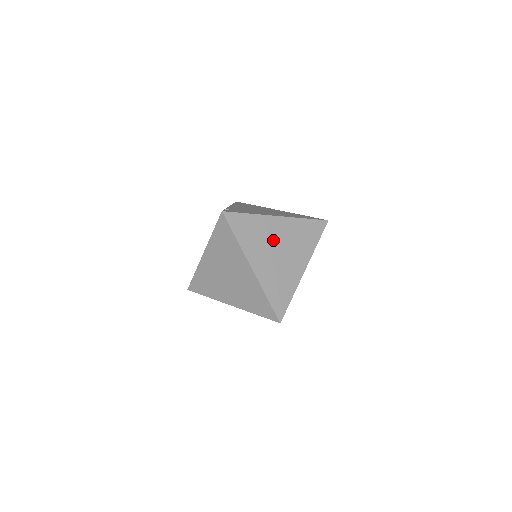
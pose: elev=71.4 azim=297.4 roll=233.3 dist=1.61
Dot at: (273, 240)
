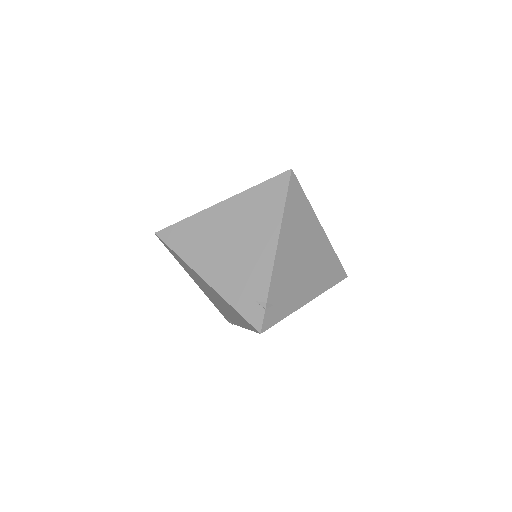
Dot at: occluded
